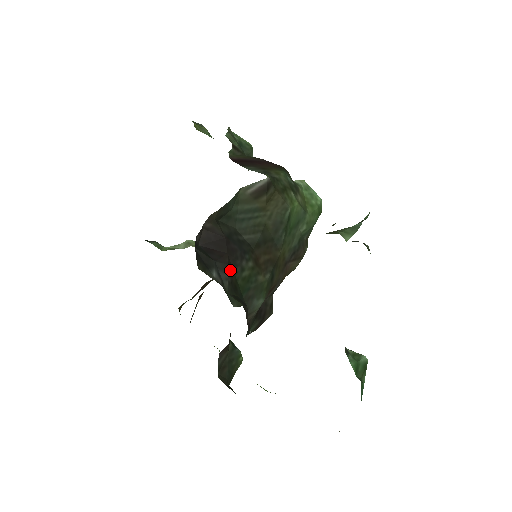
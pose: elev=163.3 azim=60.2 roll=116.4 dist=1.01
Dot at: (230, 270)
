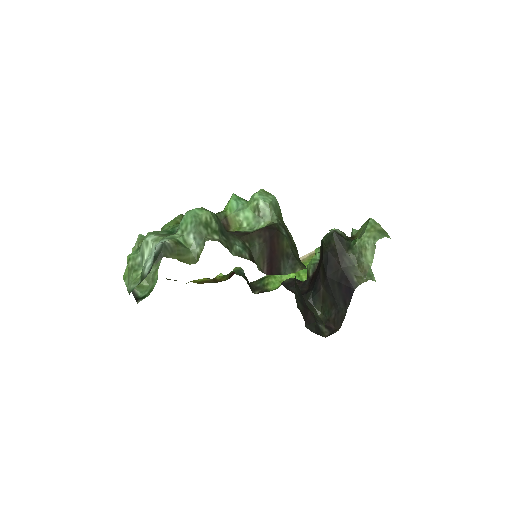
Dot at: occluded
